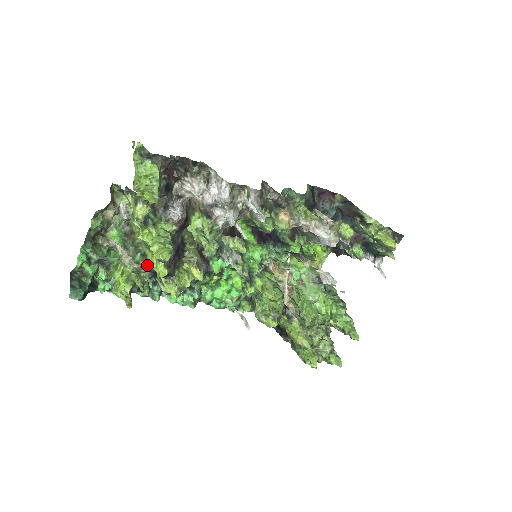
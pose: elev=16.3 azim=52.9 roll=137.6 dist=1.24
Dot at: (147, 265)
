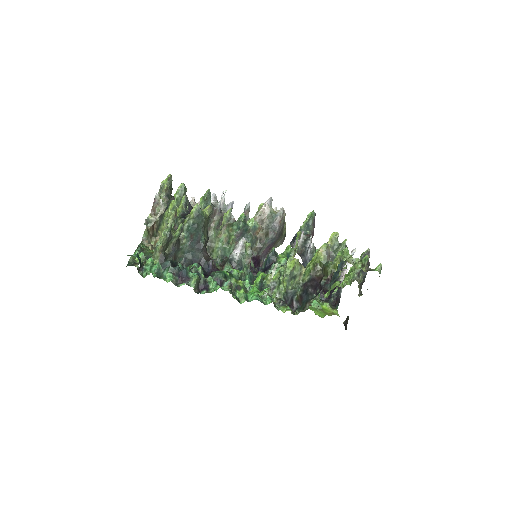
Dot at: occluded
